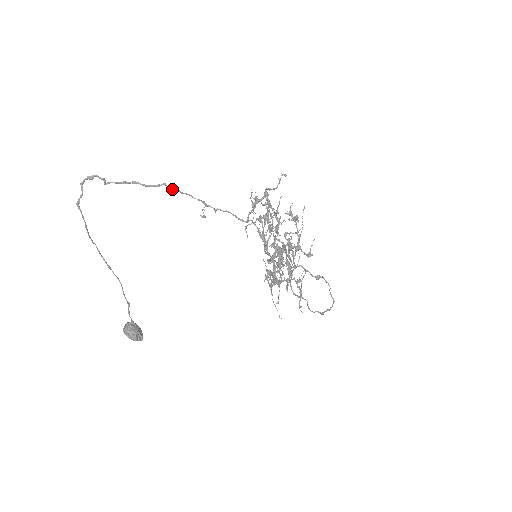
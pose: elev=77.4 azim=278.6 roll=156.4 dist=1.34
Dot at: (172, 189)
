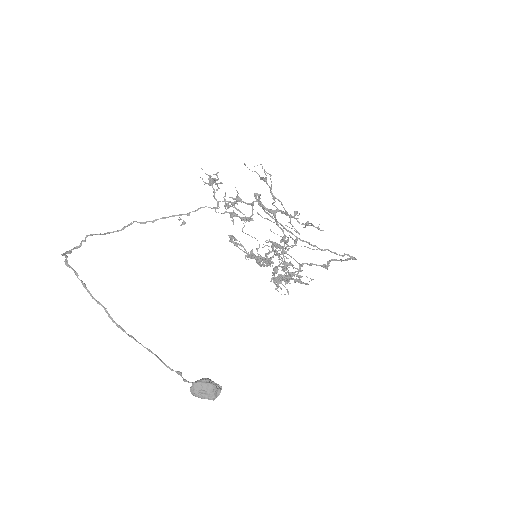
Dot at: (144, 223)
